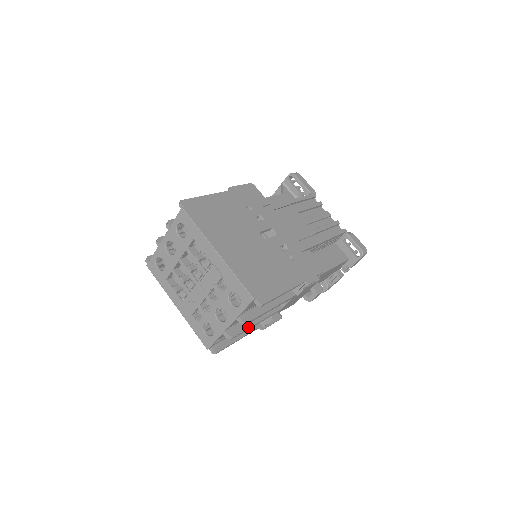
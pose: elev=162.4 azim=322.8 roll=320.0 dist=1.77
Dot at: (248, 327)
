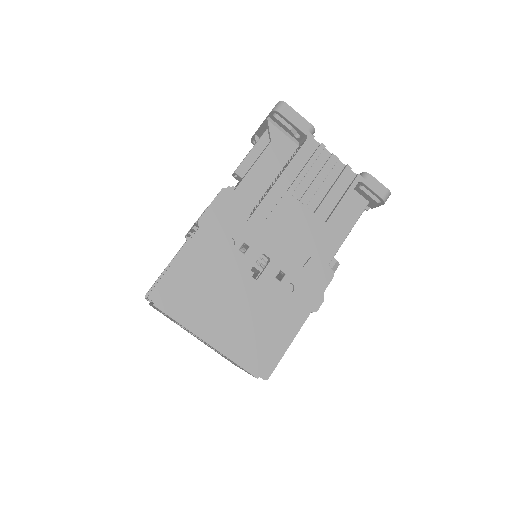
Dot at: occluded
